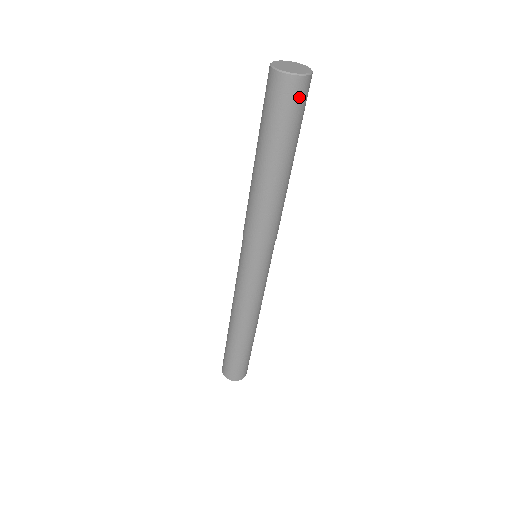
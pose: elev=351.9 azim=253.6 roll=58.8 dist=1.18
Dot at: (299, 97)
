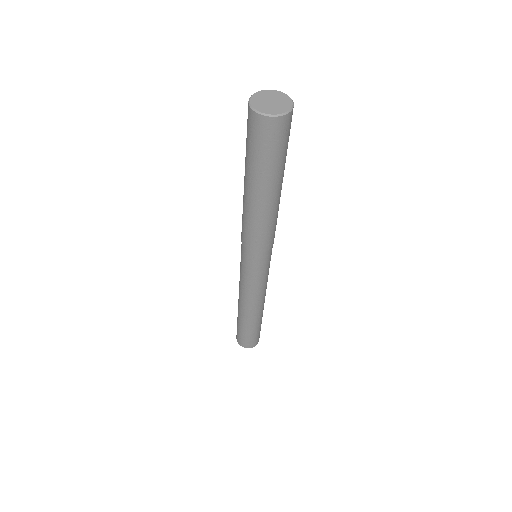
Dot at: (267, 135)
